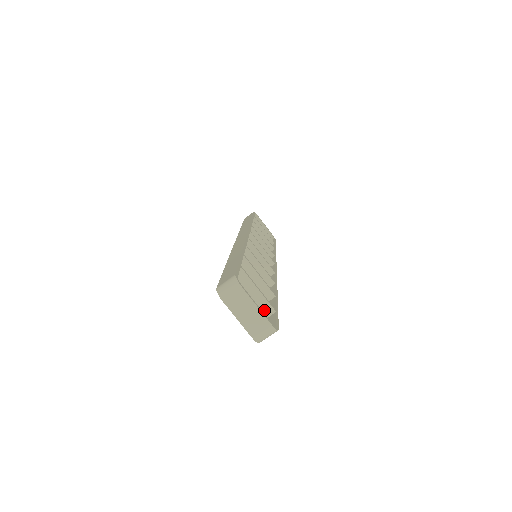
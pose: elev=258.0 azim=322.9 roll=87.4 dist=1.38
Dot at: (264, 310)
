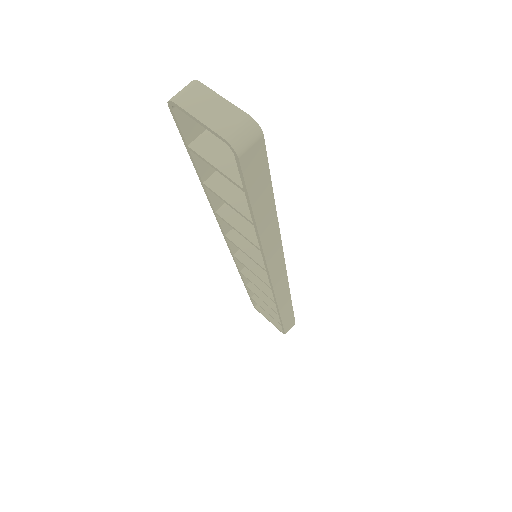
Dot at: occluded
